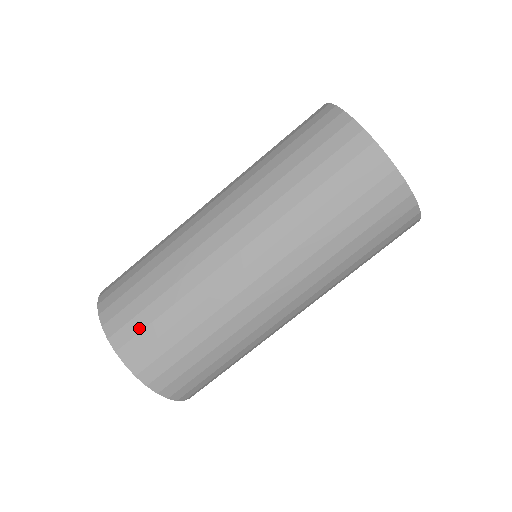
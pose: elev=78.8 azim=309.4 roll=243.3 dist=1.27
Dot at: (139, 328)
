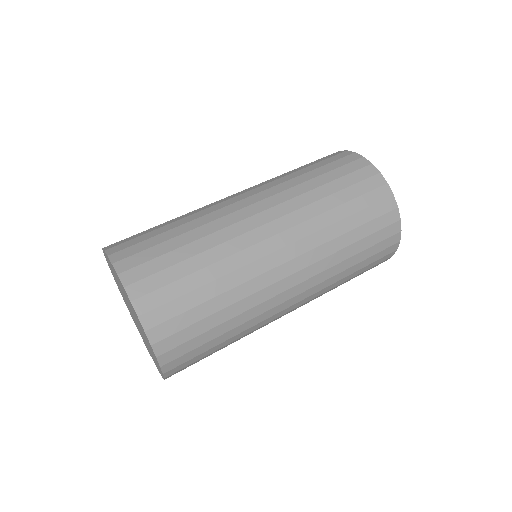
Dot at: occluded
